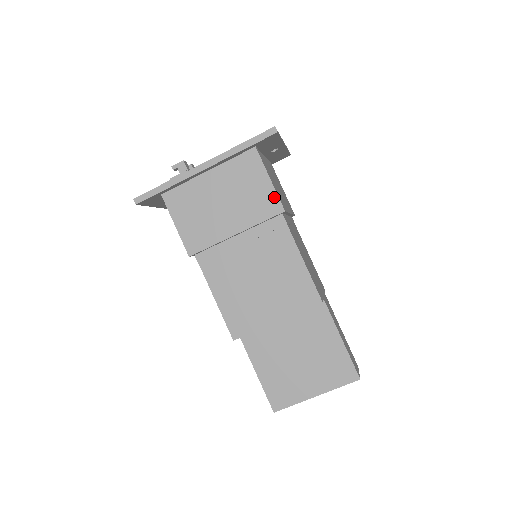
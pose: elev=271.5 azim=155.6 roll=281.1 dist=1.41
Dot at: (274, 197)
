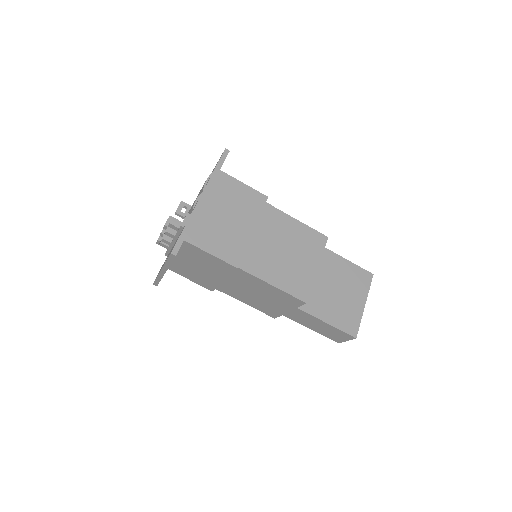
Dot at: (256, 193)
